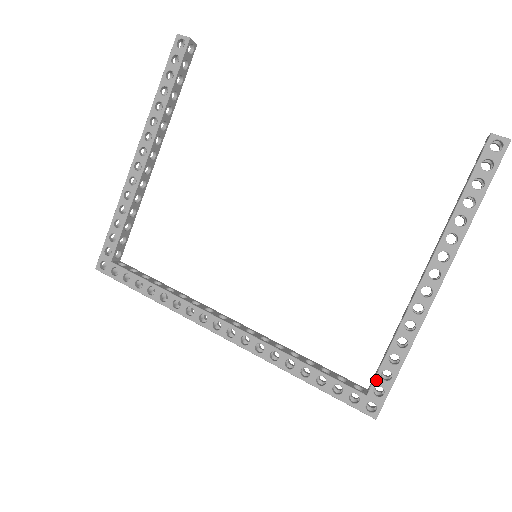
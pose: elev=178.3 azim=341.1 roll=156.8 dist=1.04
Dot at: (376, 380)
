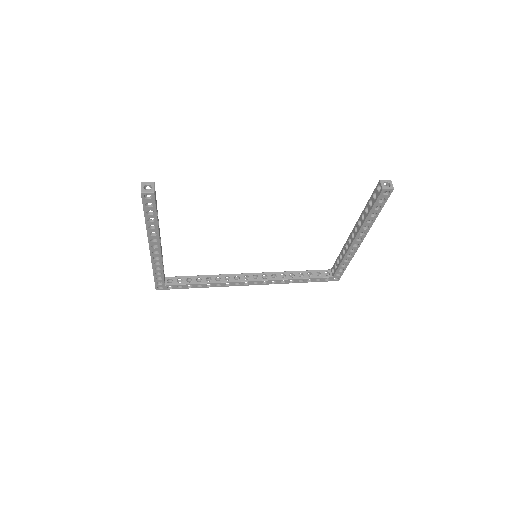
Dot at: (336, 273)
